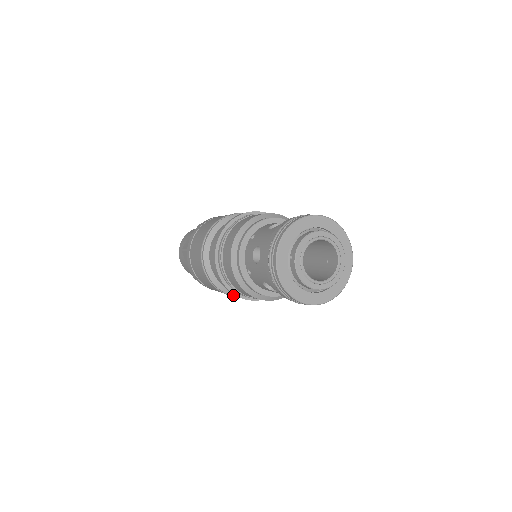
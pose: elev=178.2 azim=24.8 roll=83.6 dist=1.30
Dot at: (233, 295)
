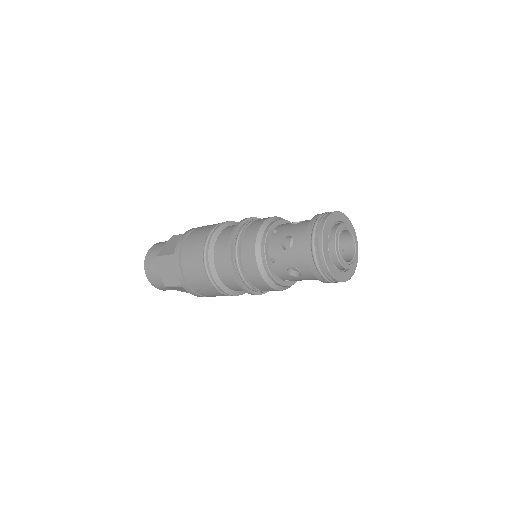
Dot at: (227, 293)
